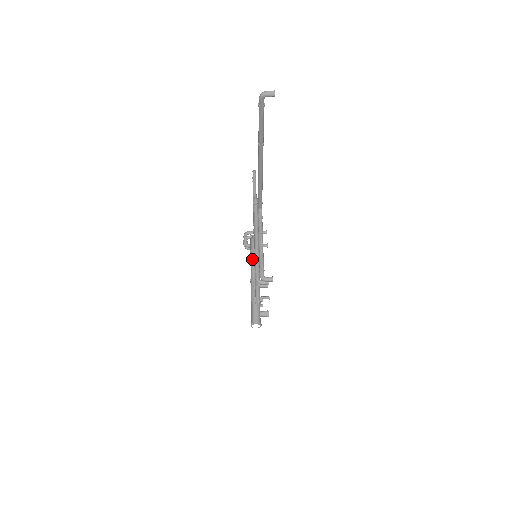
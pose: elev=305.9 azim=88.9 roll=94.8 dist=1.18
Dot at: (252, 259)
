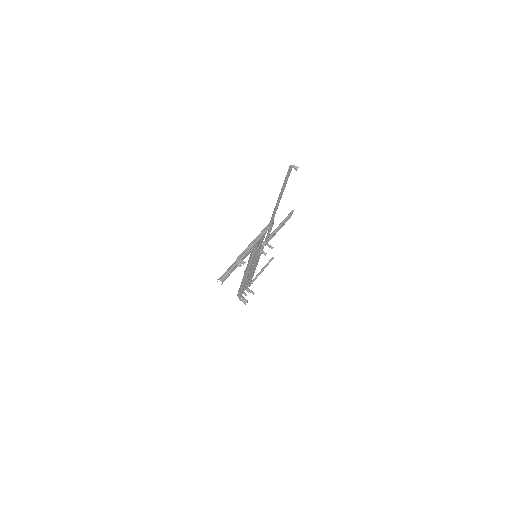
Dot at: occluded
